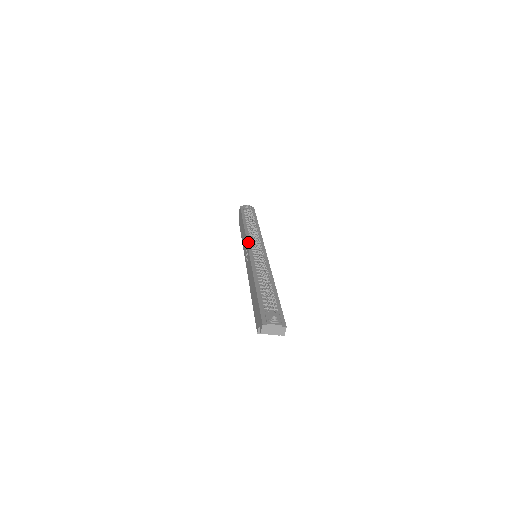
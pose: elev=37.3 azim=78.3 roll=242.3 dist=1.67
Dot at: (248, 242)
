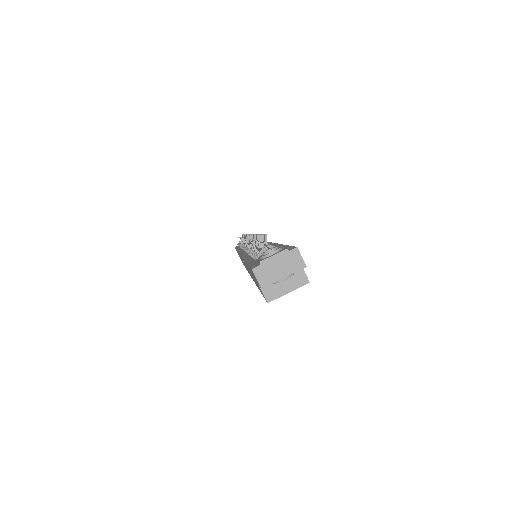
Dot at: (239, 251)
